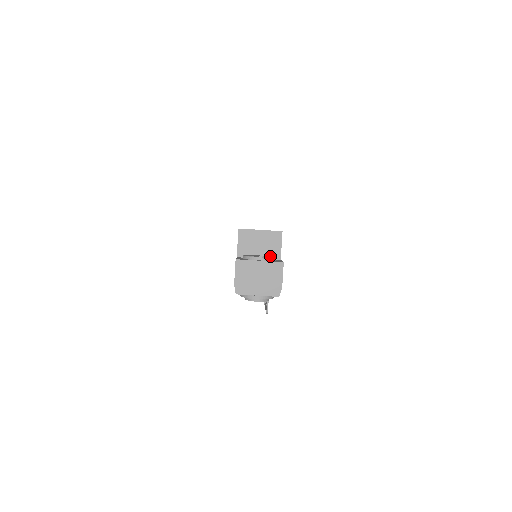
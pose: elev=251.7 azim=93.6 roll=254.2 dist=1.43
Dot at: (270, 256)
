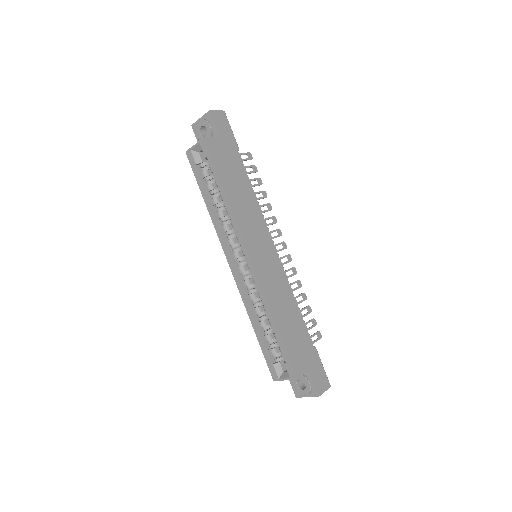
Dot at: (304, 379)
